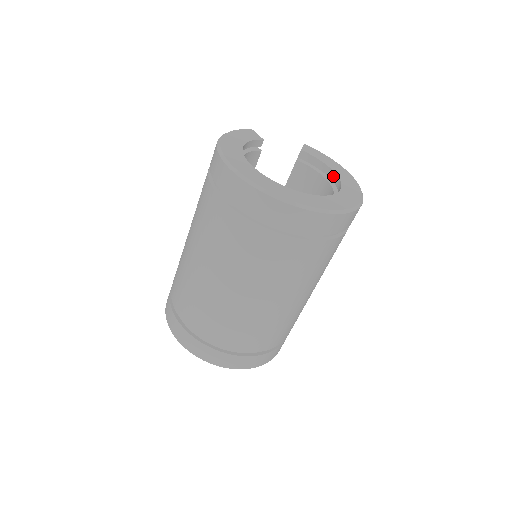
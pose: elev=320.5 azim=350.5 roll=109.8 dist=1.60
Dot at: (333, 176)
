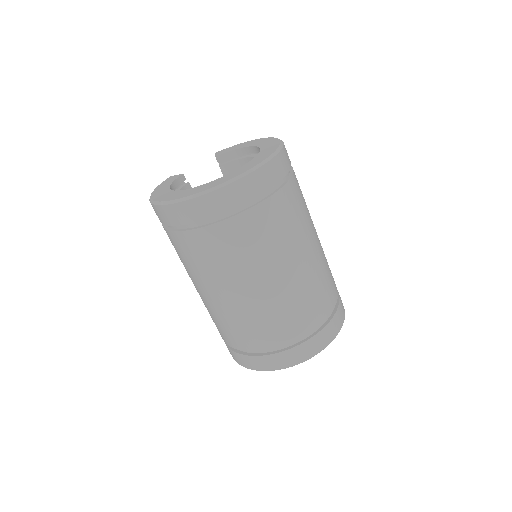
Dot at: (251, 150)
